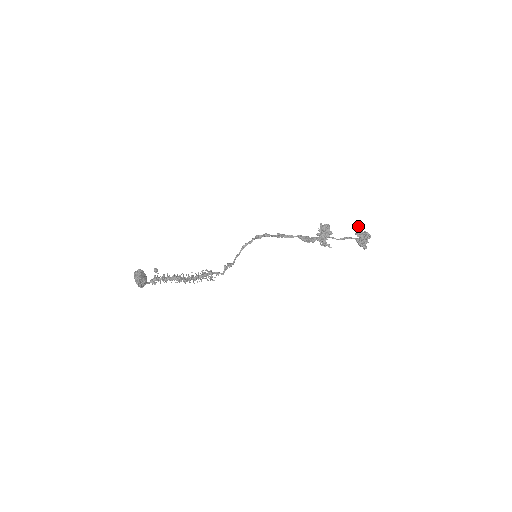
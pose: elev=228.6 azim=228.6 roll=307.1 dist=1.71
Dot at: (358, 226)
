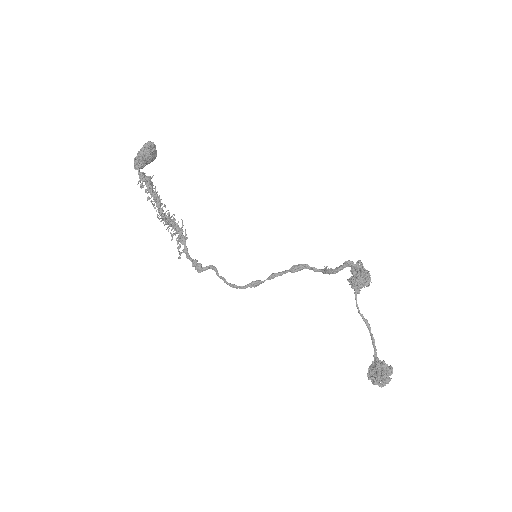
Dot at: occluded
